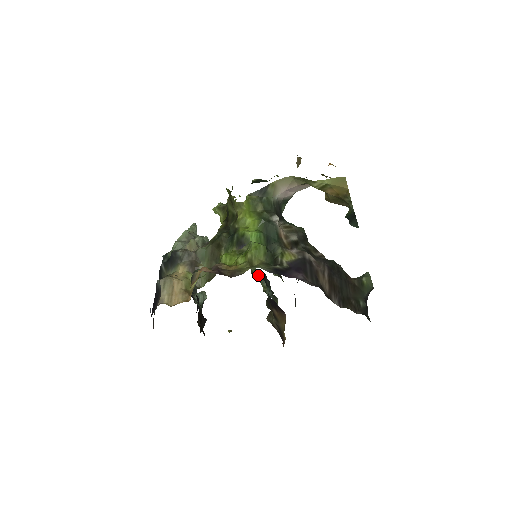
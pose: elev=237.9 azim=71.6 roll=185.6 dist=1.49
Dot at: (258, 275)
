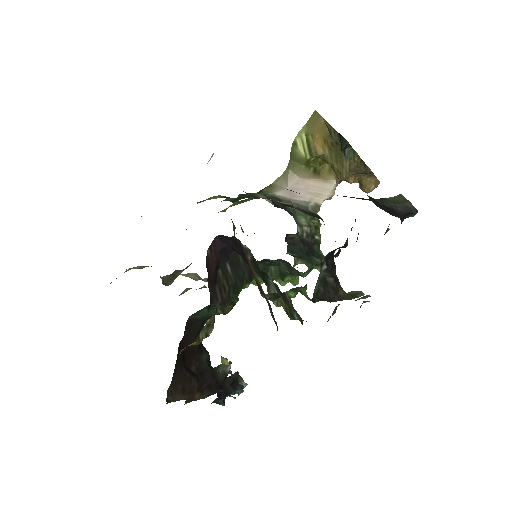
Dot at: (263, 280)
